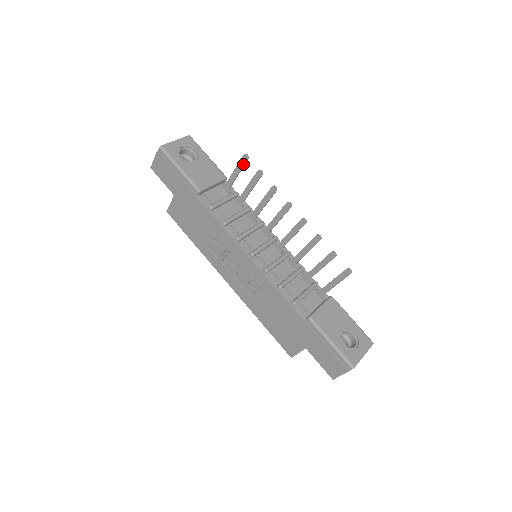
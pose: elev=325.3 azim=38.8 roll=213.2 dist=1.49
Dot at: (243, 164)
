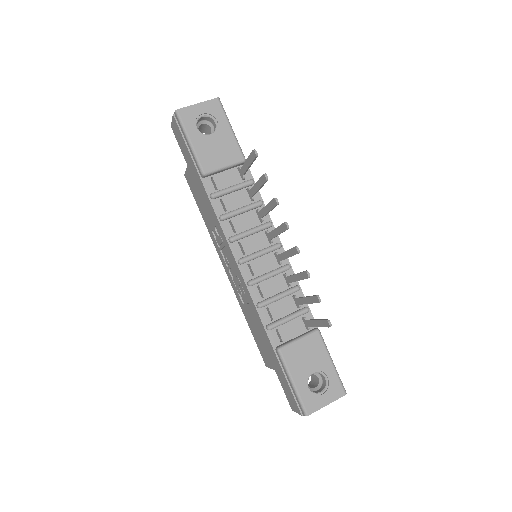
Dot at: (252, 159)
